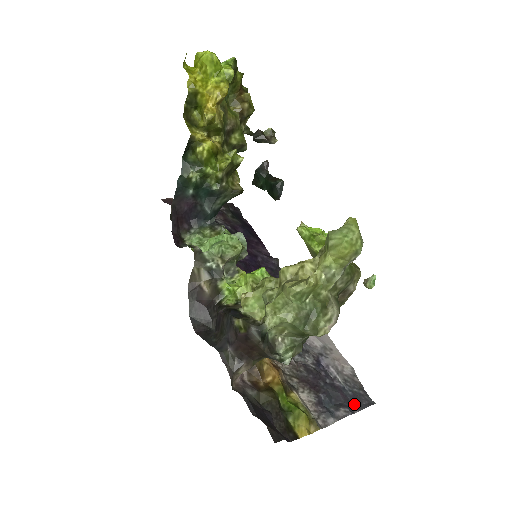
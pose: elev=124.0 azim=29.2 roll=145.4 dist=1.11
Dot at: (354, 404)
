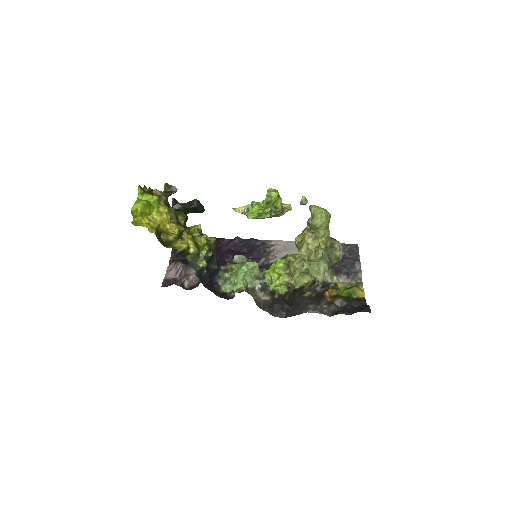
Dot at: (354, 256)
